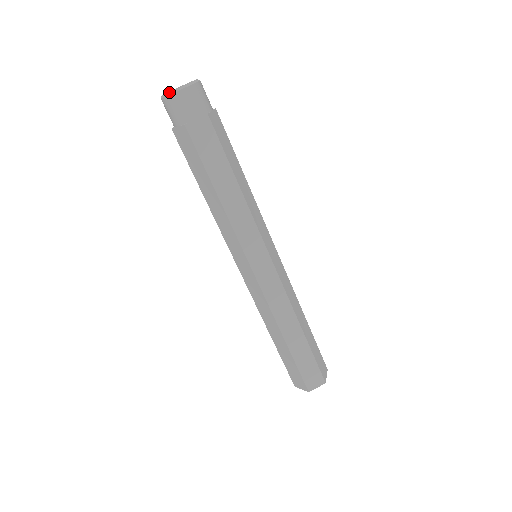
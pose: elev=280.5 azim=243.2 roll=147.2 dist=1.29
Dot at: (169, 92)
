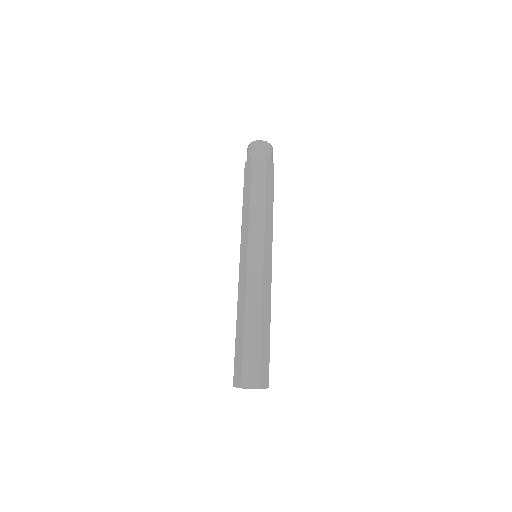
Dot at: (253, 141)
